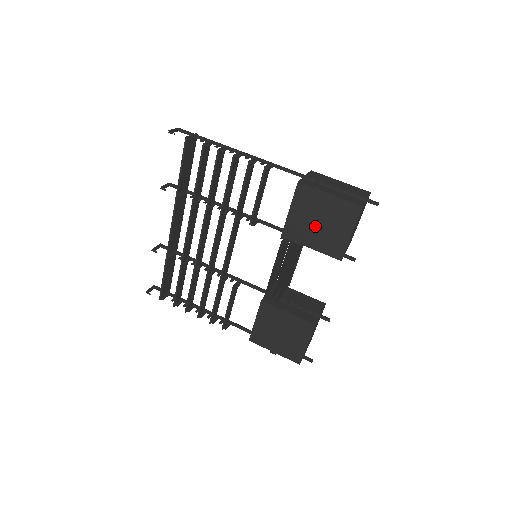
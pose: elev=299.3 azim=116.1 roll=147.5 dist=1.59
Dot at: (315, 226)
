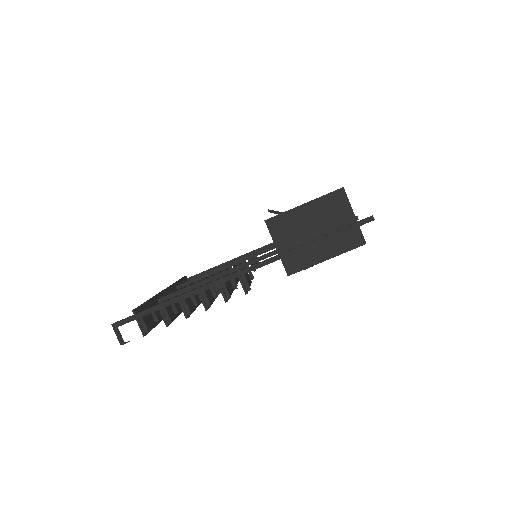
Dot at: occluded
